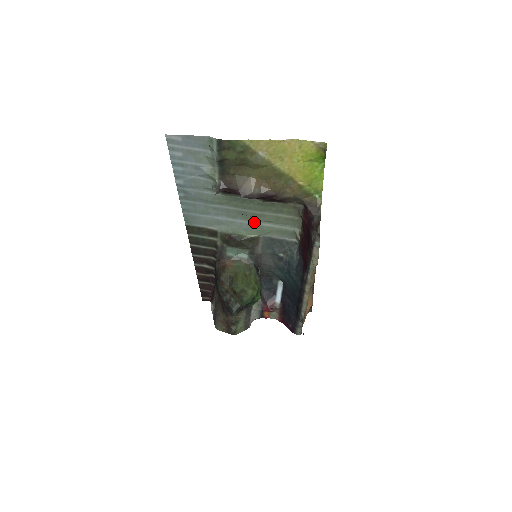
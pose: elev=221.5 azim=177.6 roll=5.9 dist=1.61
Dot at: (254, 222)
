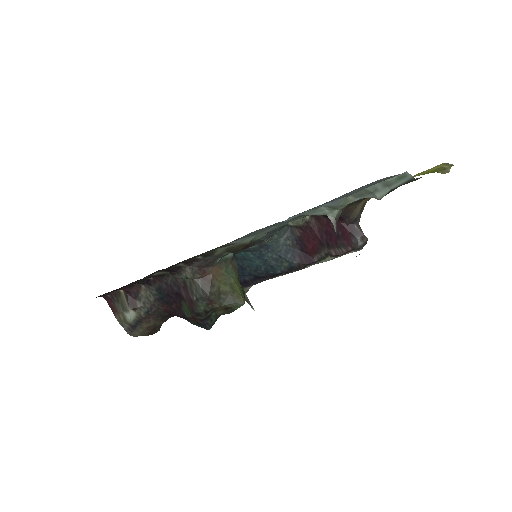
Dot at: (284, 223)
